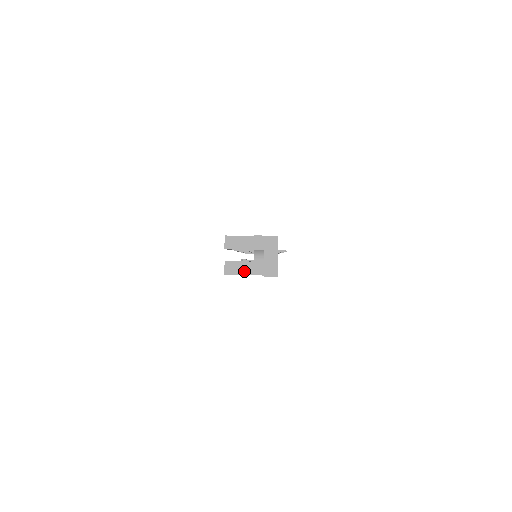
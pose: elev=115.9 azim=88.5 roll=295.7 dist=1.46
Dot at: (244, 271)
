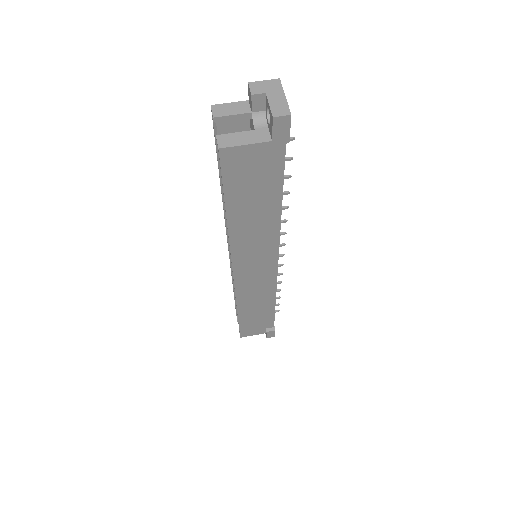
Dot at: (244, 141)
